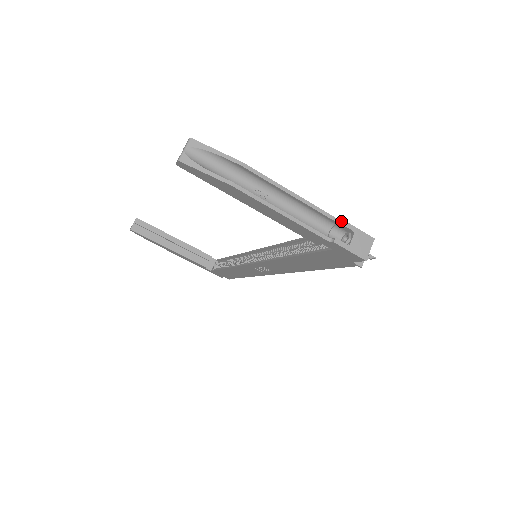
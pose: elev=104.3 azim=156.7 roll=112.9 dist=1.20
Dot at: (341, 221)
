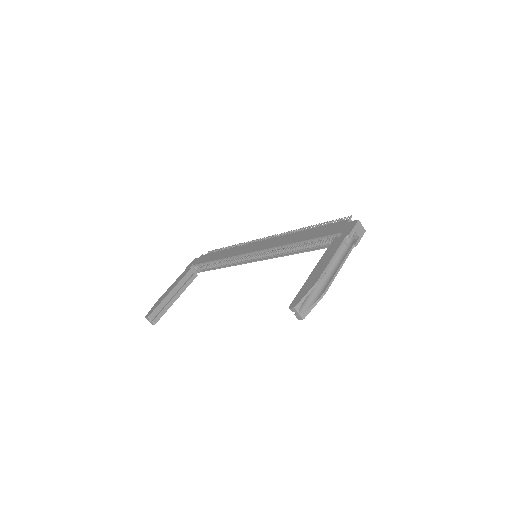
Dot at: (349, 236)
